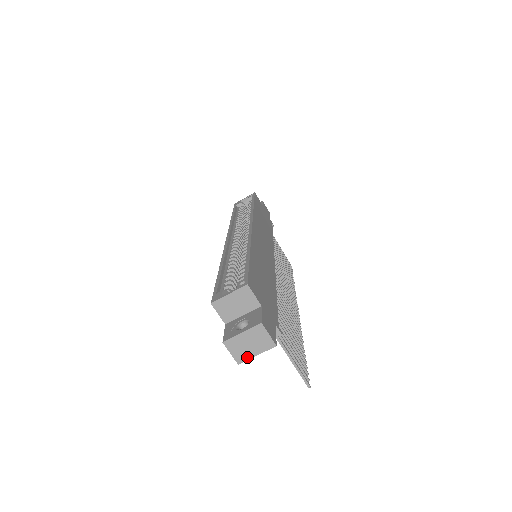
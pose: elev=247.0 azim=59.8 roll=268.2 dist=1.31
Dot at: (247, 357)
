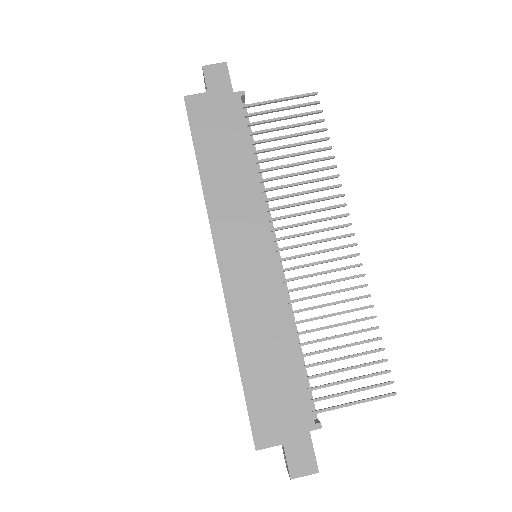
Dot at: occluded
